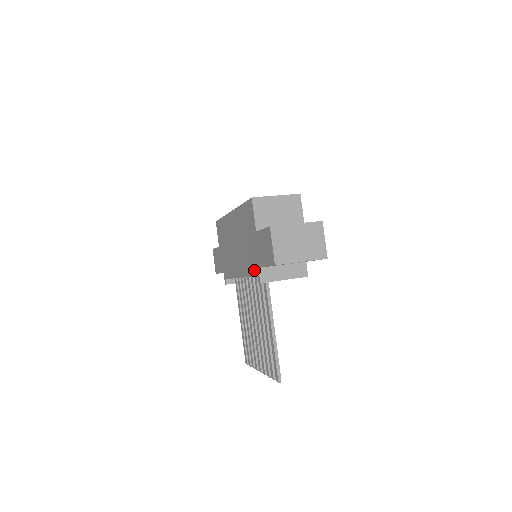
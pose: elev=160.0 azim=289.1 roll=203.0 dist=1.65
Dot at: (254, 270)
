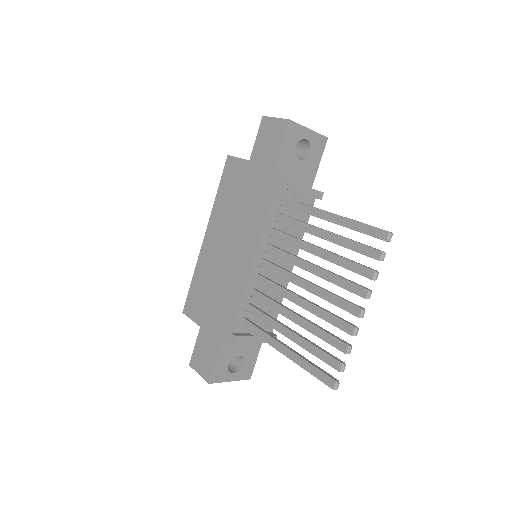
Dot at: (268, 192)
